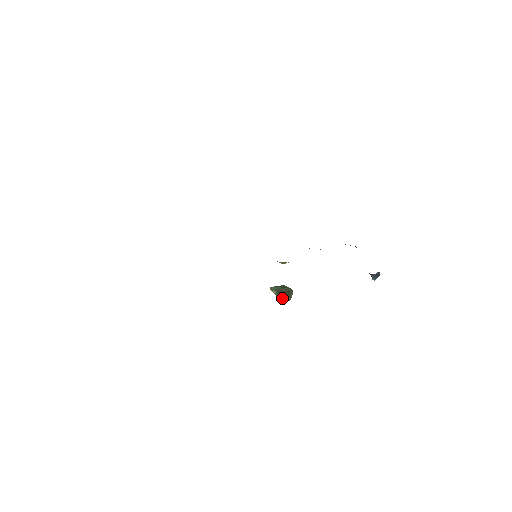
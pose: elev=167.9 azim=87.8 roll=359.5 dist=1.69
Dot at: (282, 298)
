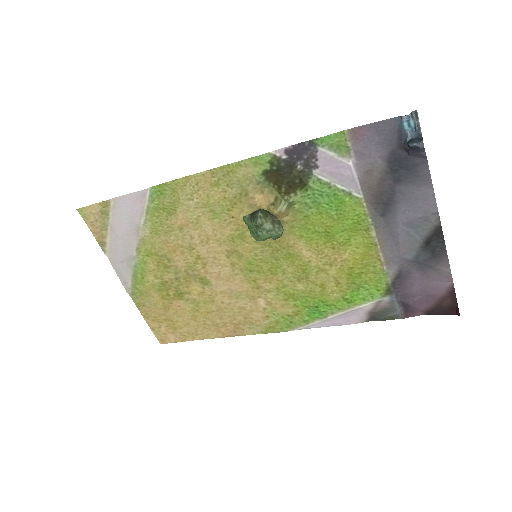
Dot at: (256, 217)
